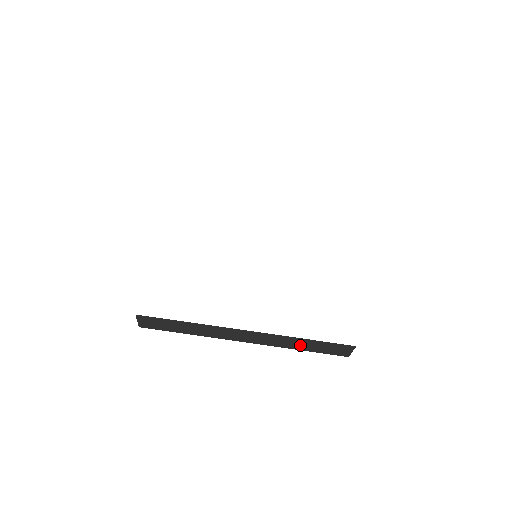
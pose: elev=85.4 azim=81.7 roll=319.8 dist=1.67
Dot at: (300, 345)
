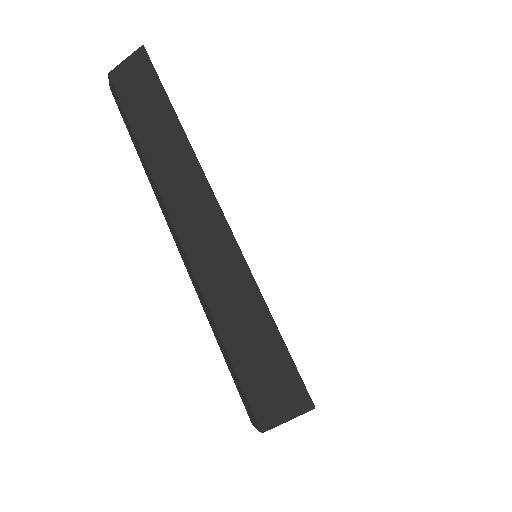
Dot at: (235, 314)
